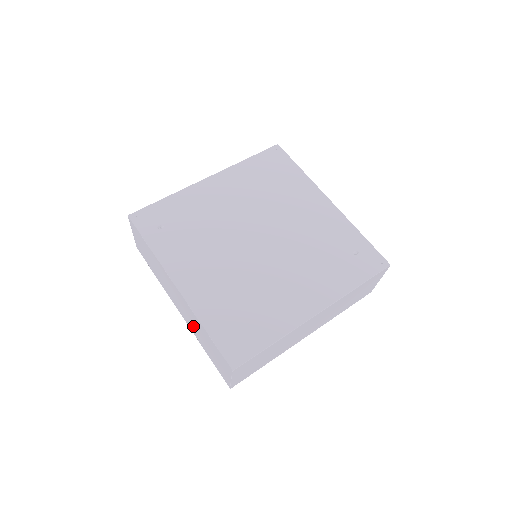
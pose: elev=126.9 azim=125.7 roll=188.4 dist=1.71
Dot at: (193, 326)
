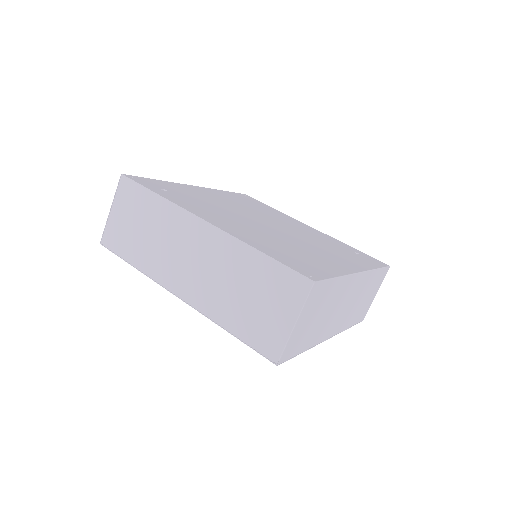
Dot at: (215, 288)
